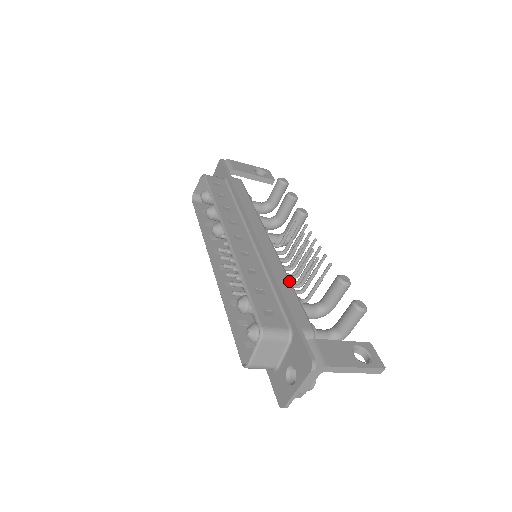
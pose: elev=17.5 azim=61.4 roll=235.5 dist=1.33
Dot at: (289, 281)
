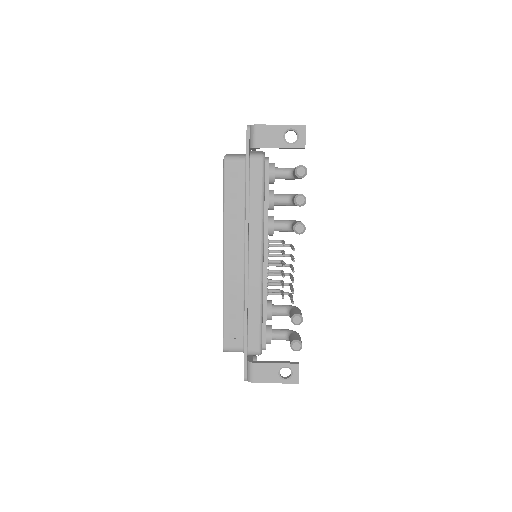
Dot at: (259, 307)
